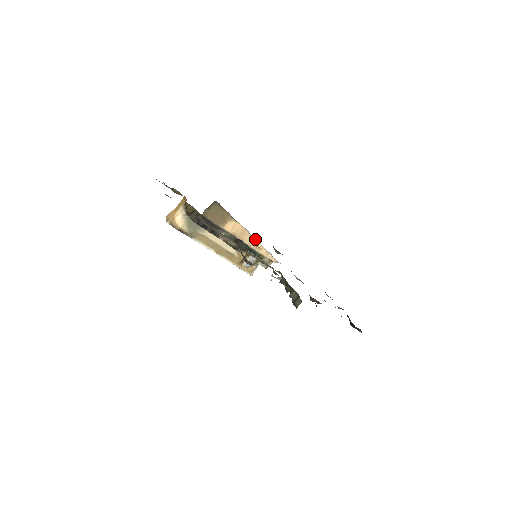
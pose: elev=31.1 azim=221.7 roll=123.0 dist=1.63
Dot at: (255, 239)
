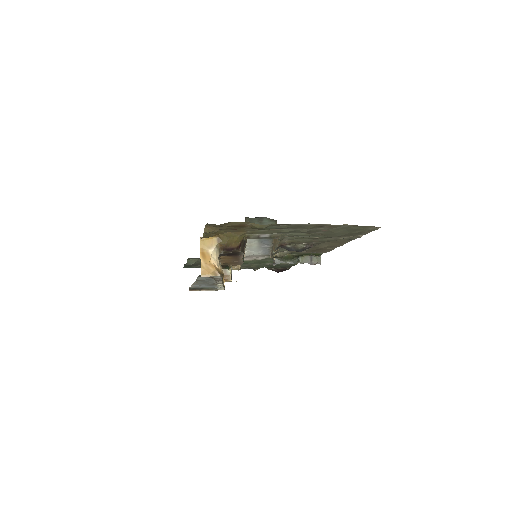
Dot at: occluded
